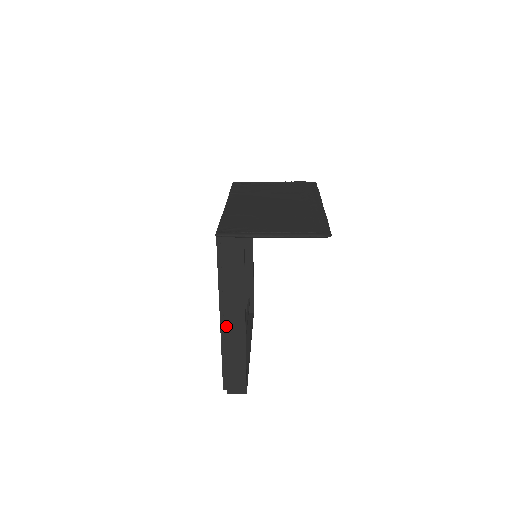
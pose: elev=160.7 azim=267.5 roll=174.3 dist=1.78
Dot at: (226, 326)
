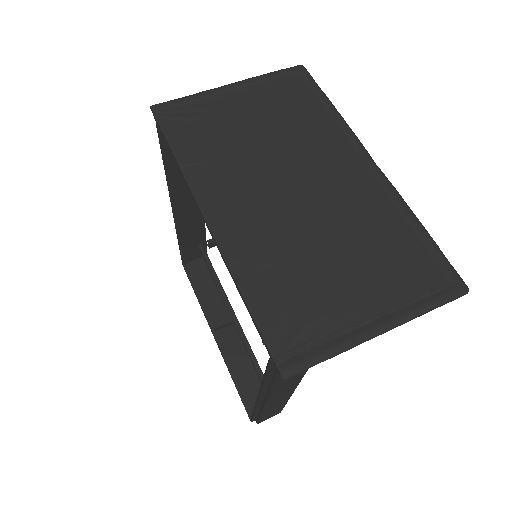
Dot at: (268, 402)
